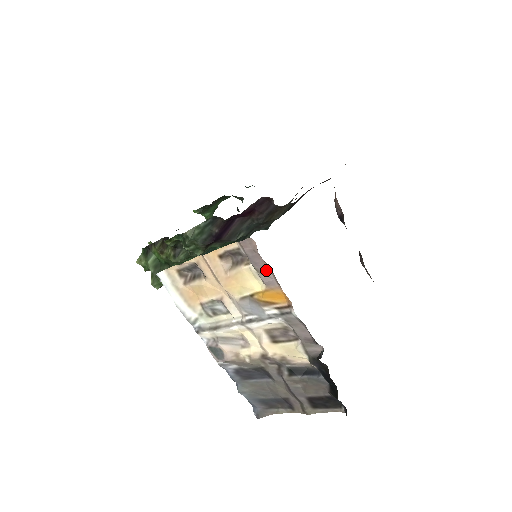
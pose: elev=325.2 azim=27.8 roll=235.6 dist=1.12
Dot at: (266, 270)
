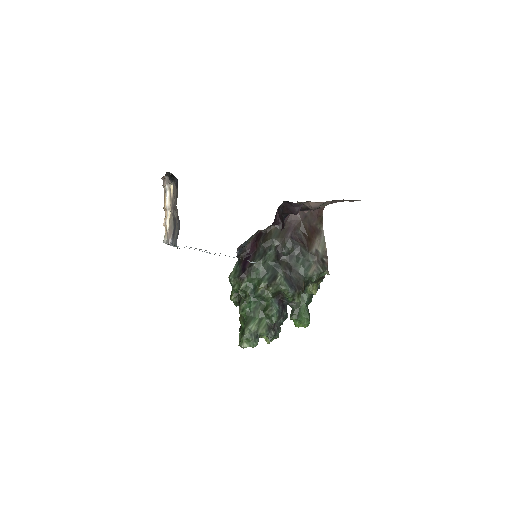
Dot at: occluded
